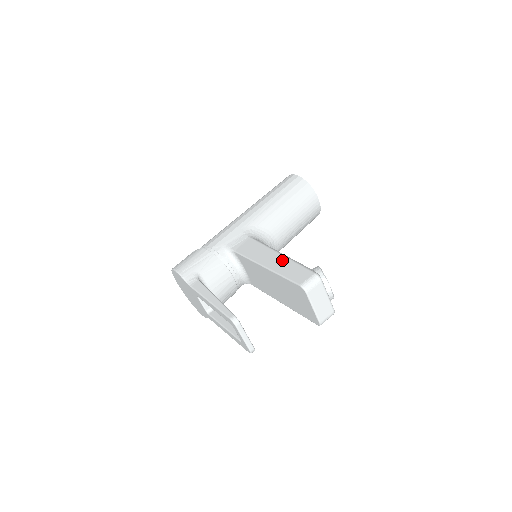
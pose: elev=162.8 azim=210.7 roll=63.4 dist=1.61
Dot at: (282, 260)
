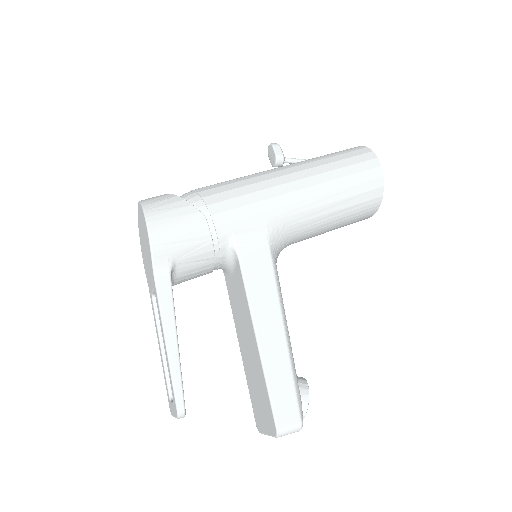
Dot at: (282, 352)
